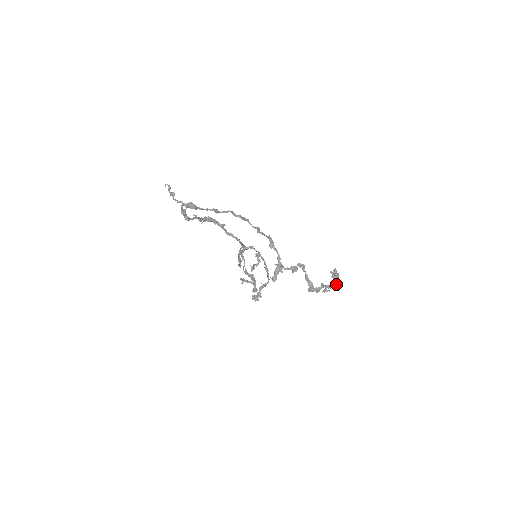
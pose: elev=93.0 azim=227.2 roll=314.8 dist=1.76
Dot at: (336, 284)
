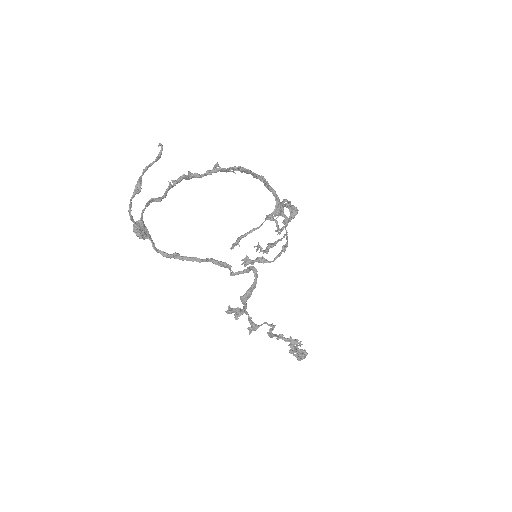
Dot at: occluded
